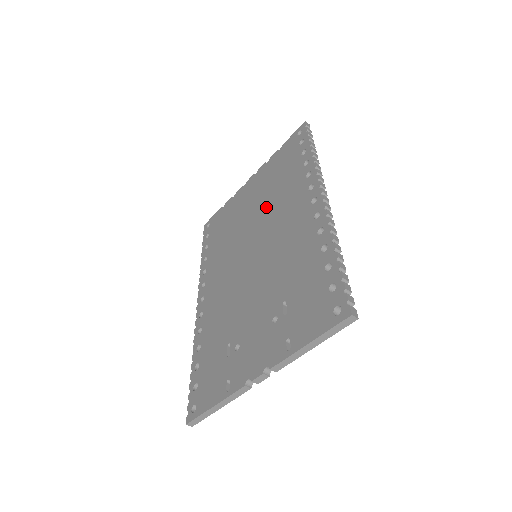
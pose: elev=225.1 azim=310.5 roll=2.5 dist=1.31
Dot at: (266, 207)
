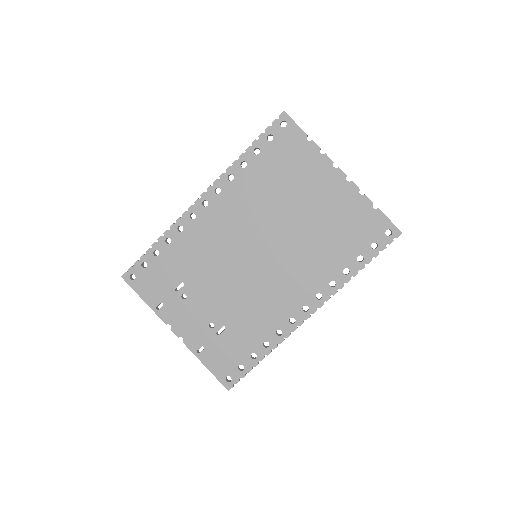
Dot at: (303, 239)
